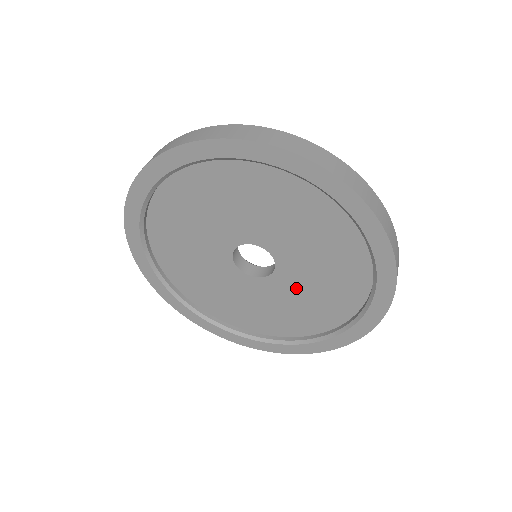
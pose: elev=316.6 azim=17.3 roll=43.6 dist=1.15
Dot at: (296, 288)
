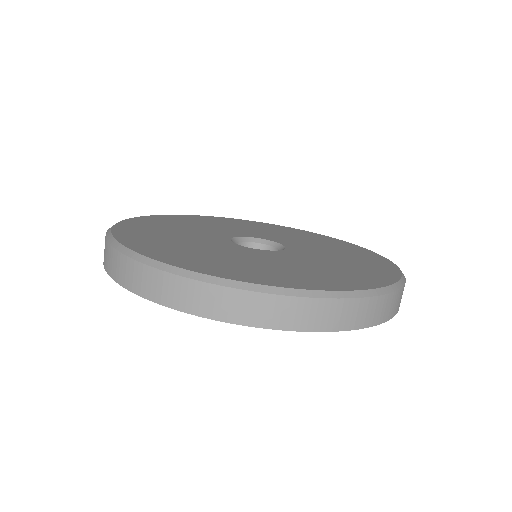
Dot at: occluded
